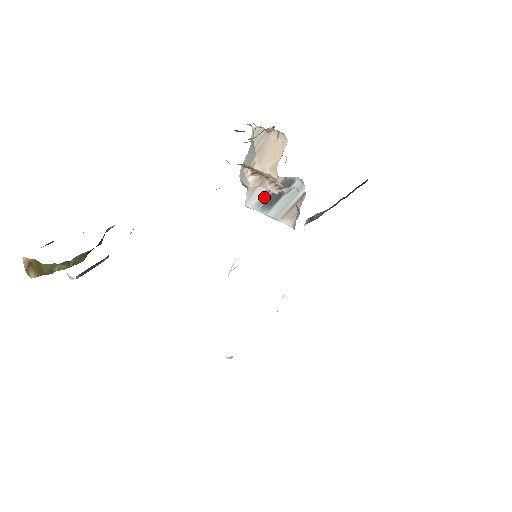
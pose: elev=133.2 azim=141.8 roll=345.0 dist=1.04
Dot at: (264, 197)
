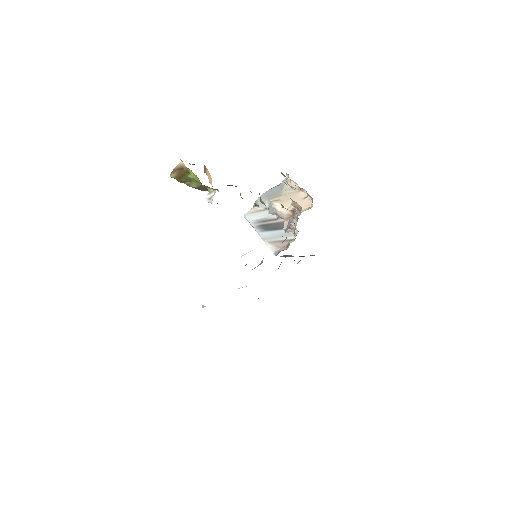
Dot at: (263, 221)
